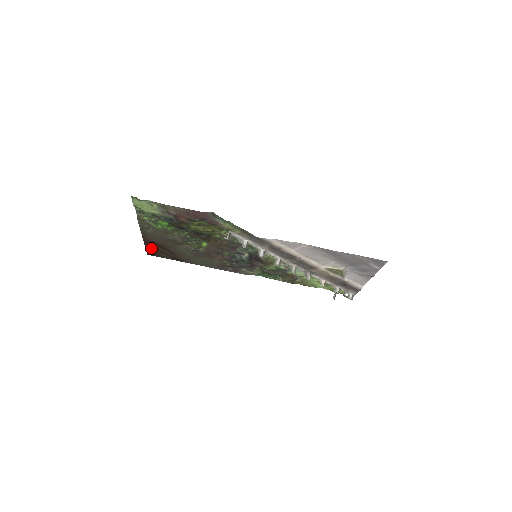
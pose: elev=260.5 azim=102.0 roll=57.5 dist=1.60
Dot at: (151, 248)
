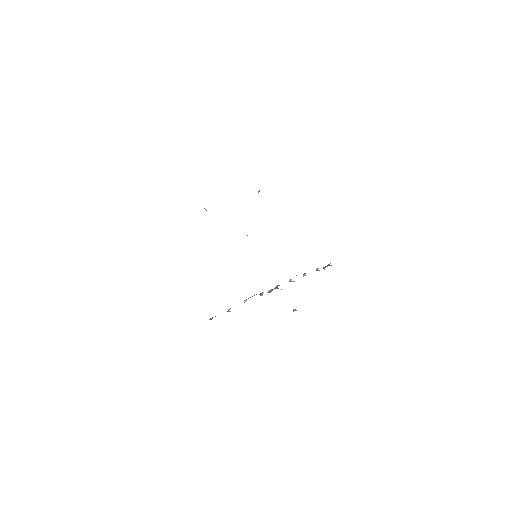
Dot at: occluded
